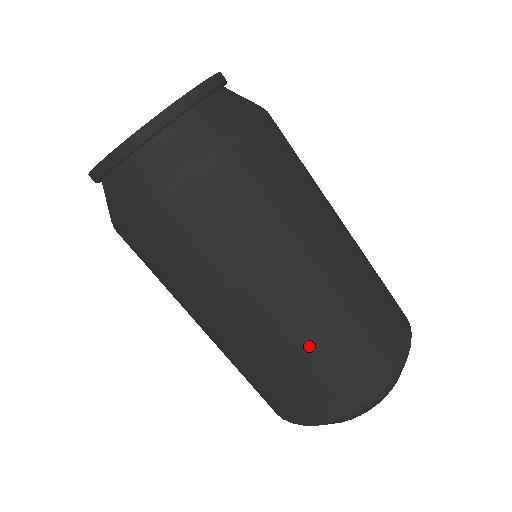
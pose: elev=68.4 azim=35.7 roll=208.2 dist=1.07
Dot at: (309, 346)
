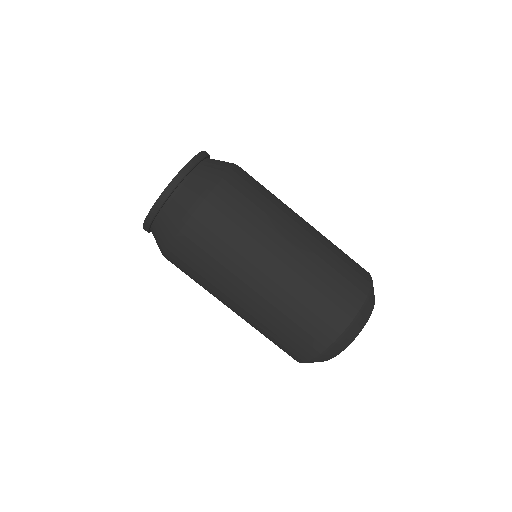
Dot at: (285, 307)
